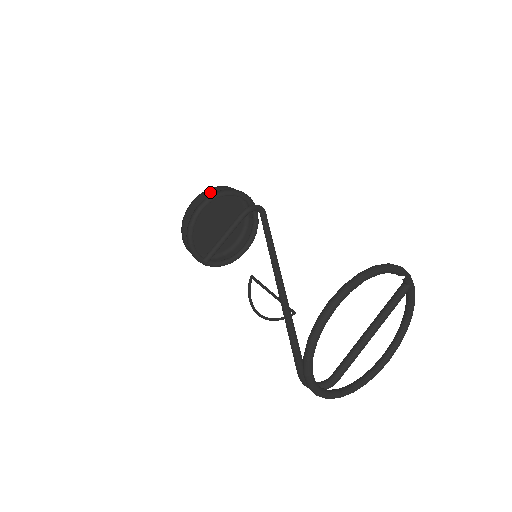
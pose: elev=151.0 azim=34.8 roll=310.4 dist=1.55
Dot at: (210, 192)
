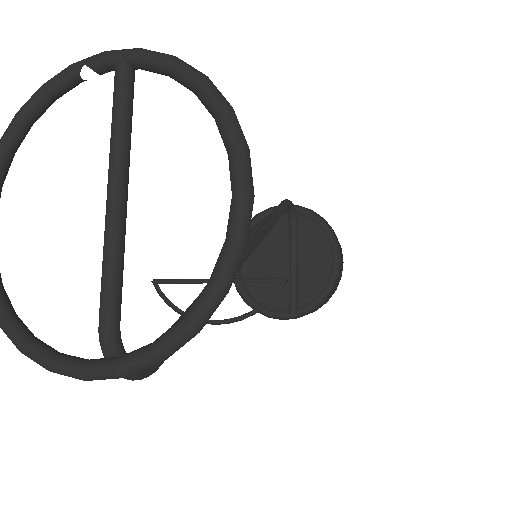
Dot at: occluded
